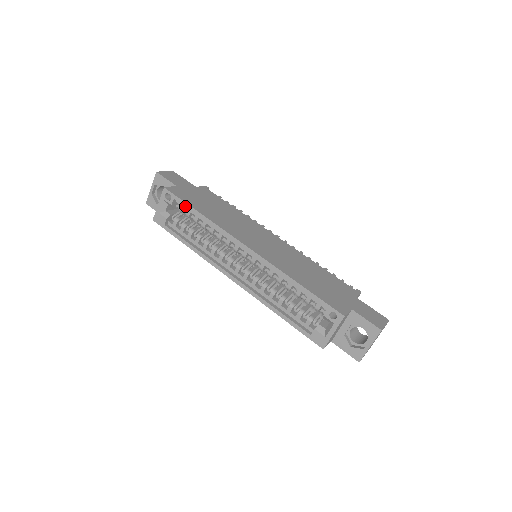
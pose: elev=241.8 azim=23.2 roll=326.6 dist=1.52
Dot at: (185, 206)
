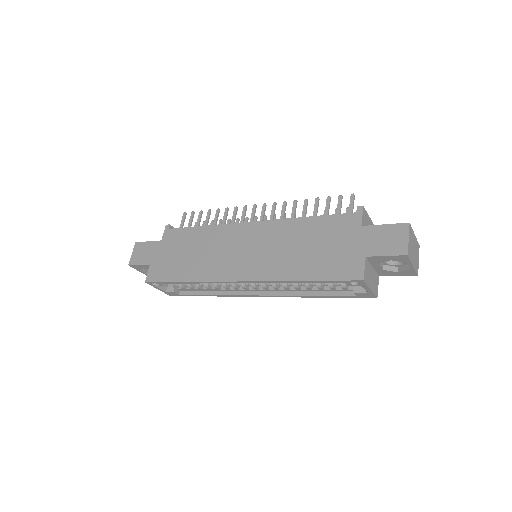
Dot at: (171, 283)
